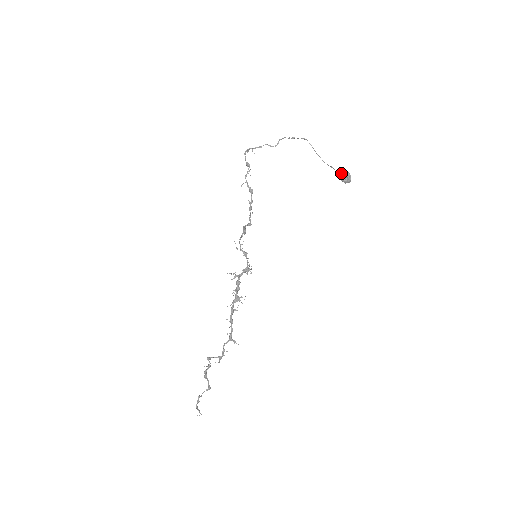
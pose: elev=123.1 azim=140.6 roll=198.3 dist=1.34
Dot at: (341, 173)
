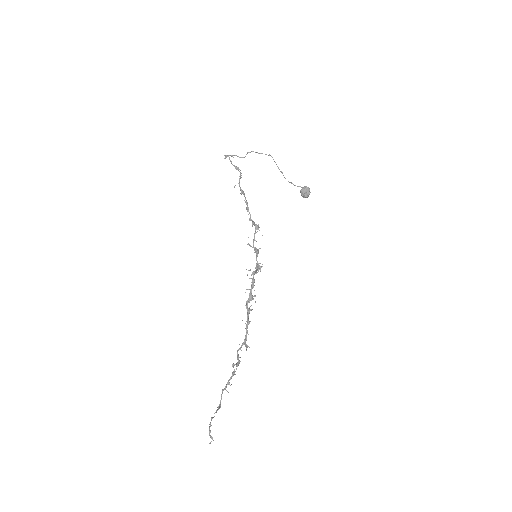
Dot at: (304, 188)
